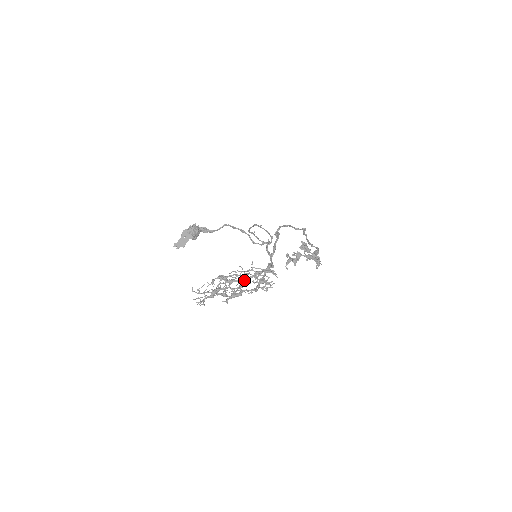
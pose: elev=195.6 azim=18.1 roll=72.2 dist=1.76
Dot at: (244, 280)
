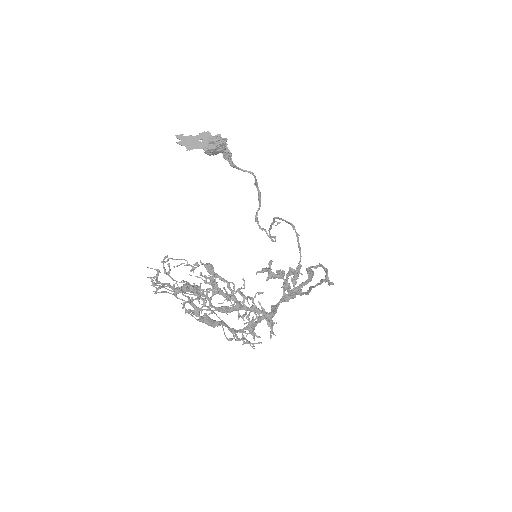
Dot at: (233, 305)
